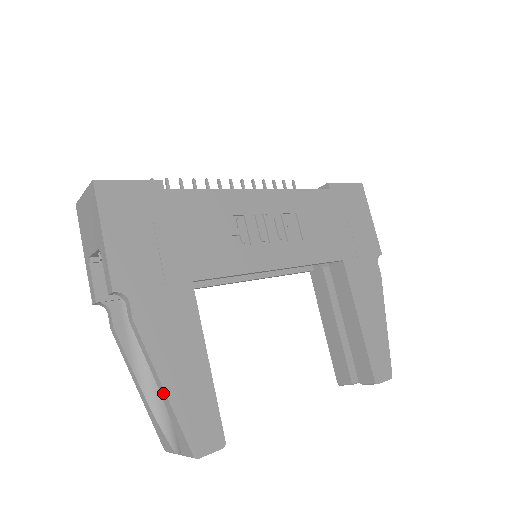
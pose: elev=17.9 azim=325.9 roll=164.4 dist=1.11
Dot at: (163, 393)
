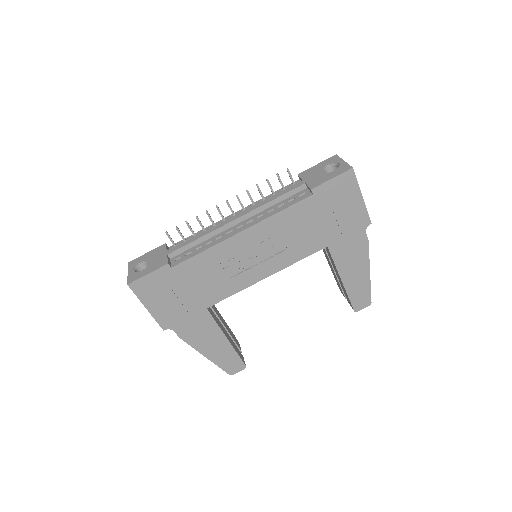
Dot at: (207, 357)
